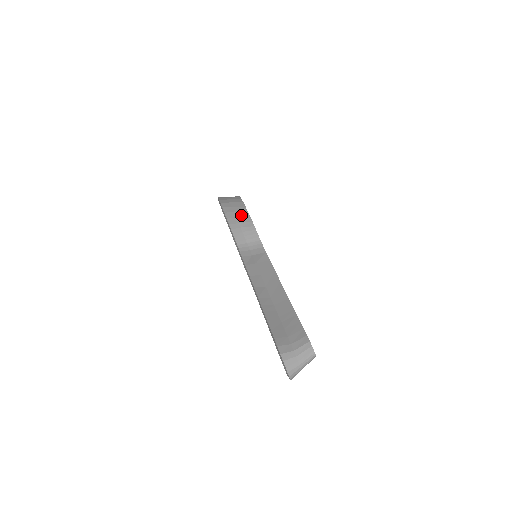
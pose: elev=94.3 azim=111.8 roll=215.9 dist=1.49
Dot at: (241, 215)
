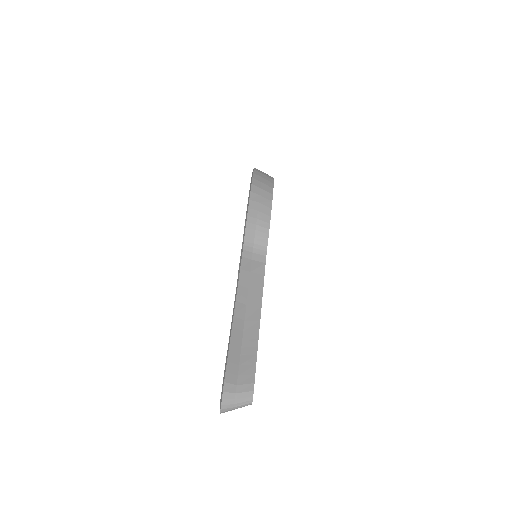
Dot at: (263, 210)
